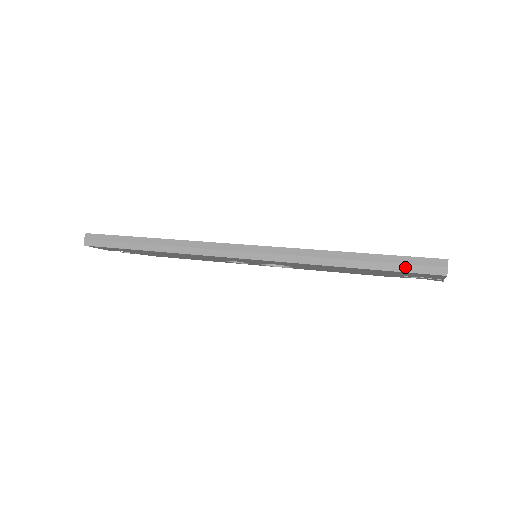
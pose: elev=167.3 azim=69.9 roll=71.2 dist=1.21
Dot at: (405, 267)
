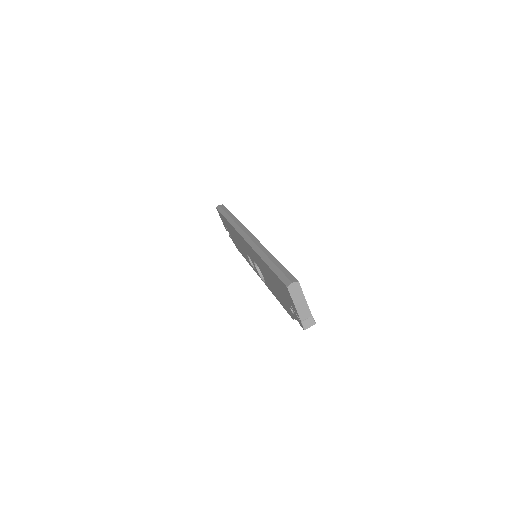
Dot at: (280, 273)
